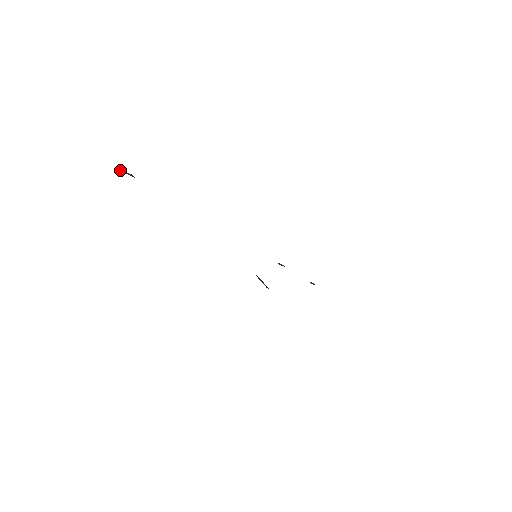
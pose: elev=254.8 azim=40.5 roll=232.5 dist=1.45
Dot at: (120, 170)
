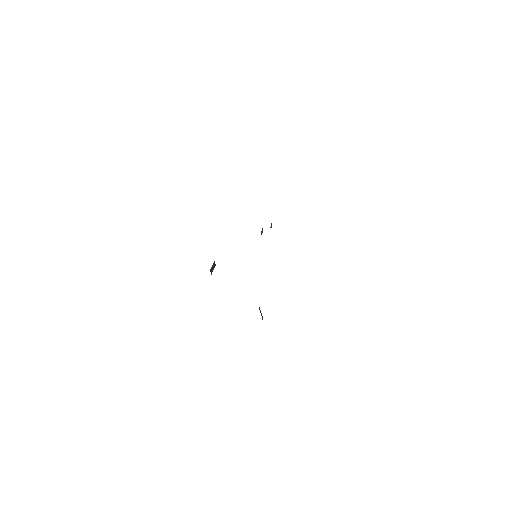
Dot at: (211, 272)
